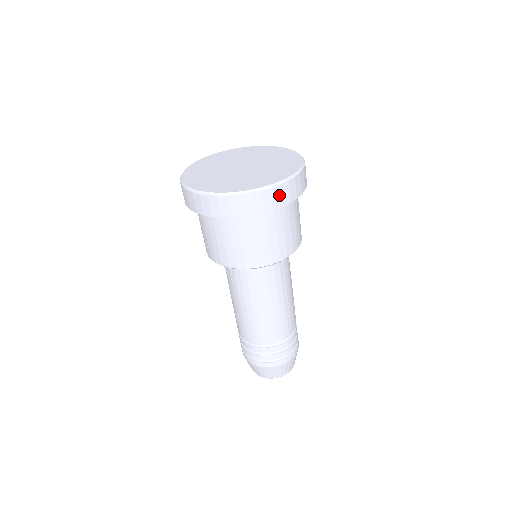
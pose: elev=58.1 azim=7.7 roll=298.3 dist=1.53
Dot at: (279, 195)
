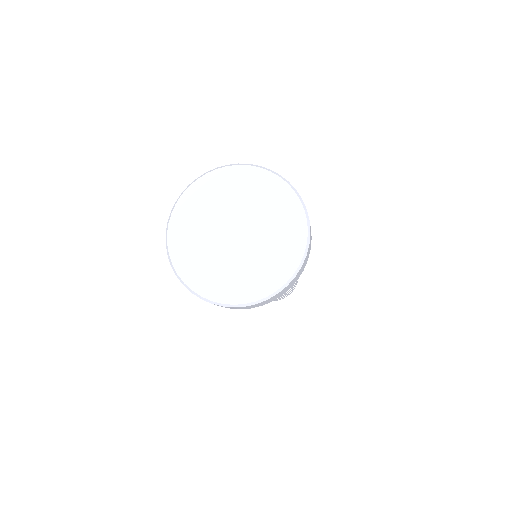
Dot at: occluded
